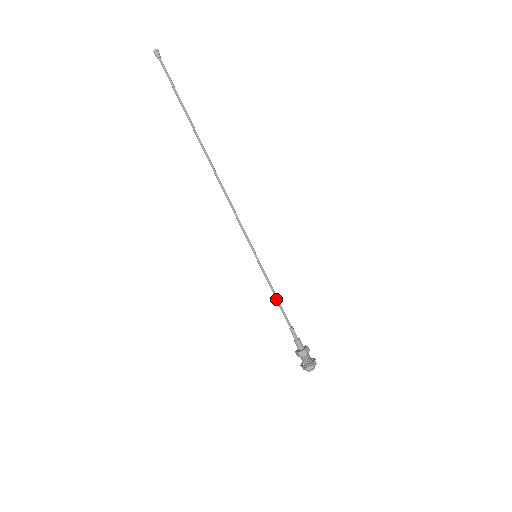
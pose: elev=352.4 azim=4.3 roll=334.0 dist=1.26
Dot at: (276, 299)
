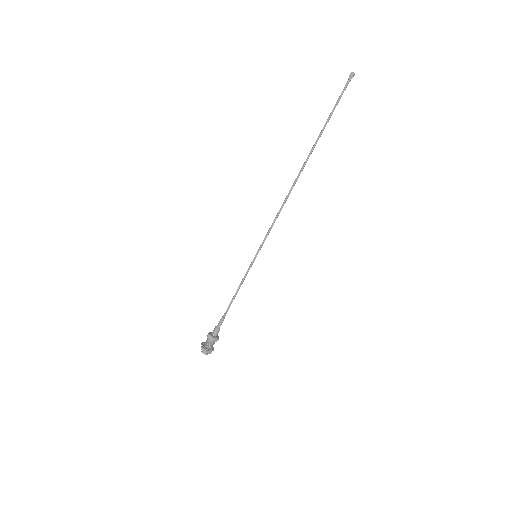
Dot at: (236, 292)
